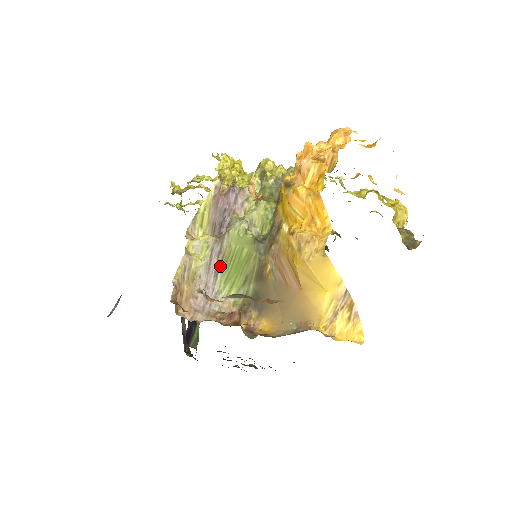
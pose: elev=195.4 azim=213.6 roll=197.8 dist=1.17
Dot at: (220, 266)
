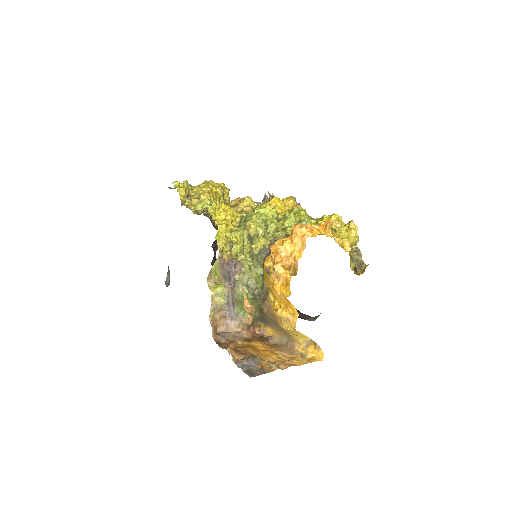
Dot at: (235, 303)
